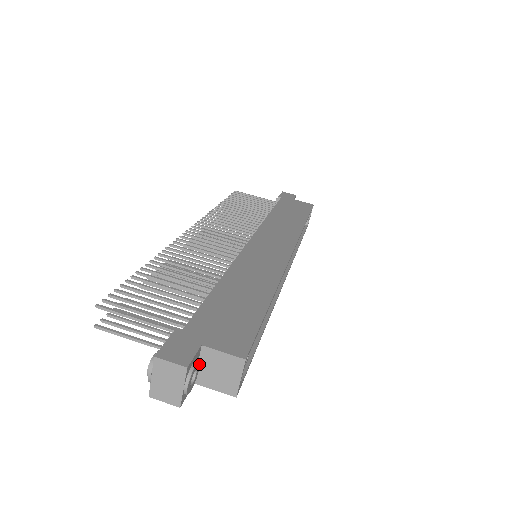
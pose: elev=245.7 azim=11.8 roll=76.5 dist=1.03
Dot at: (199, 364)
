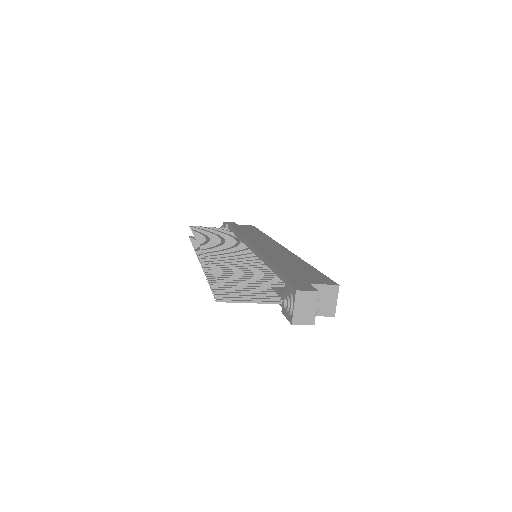
Dot at: occluded
